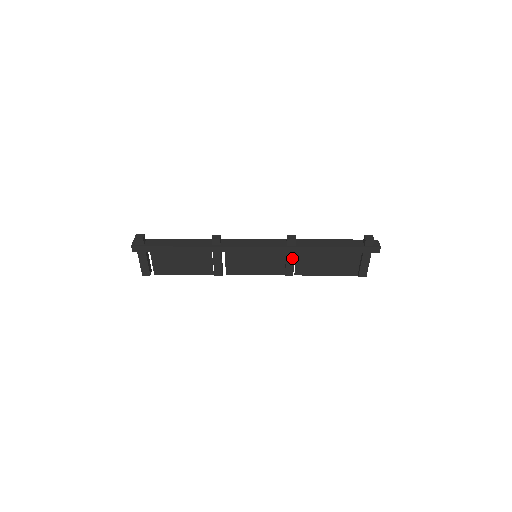
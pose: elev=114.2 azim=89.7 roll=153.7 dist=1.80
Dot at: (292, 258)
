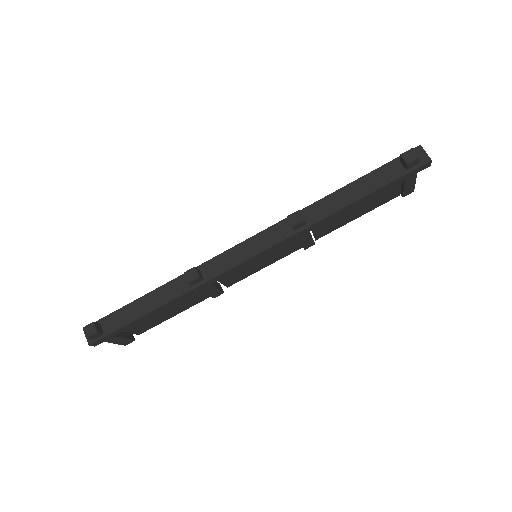
Dot at: (307, 234)
